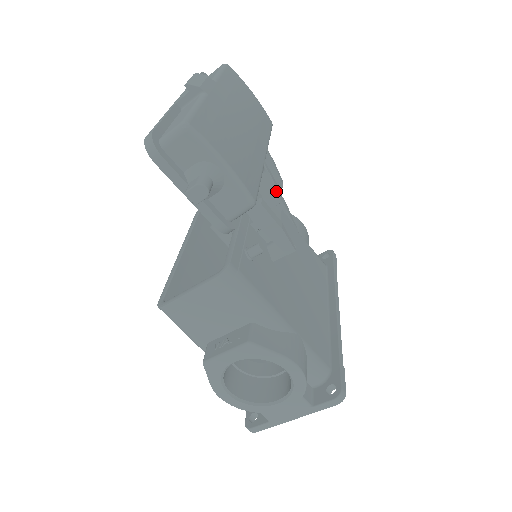
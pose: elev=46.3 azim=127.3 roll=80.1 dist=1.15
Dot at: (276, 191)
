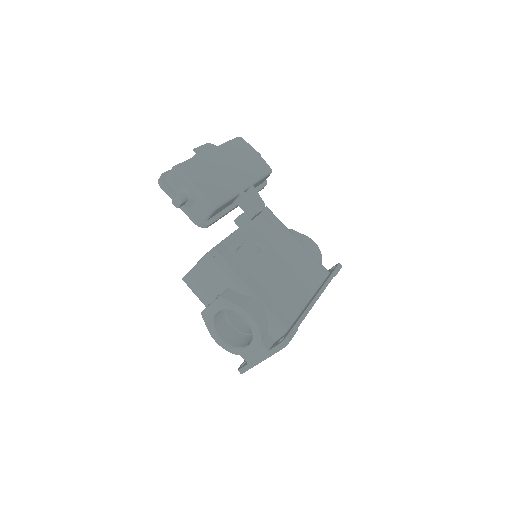
Dot at: (251, 208)
